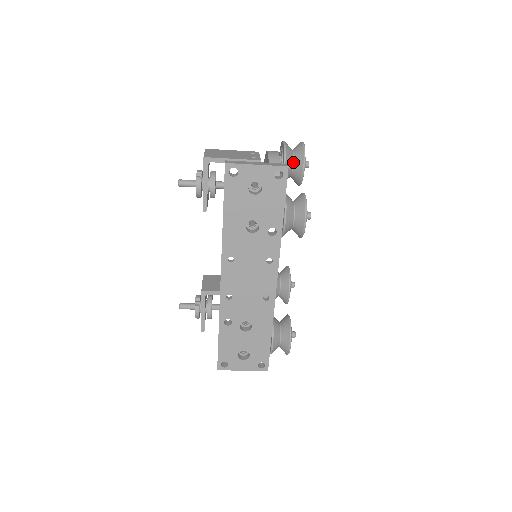
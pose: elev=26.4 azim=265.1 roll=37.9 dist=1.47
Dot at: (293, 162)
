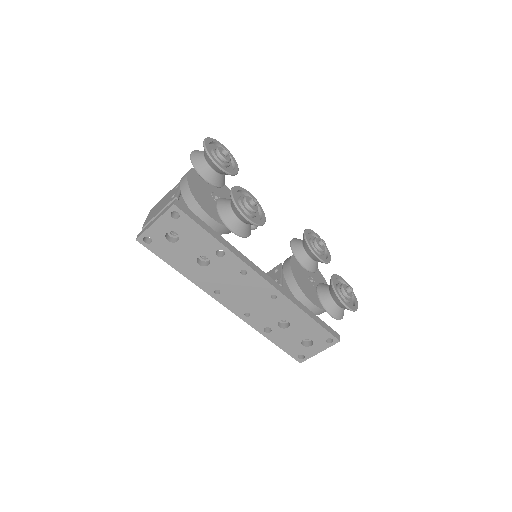
Dot at: (209, 166)
